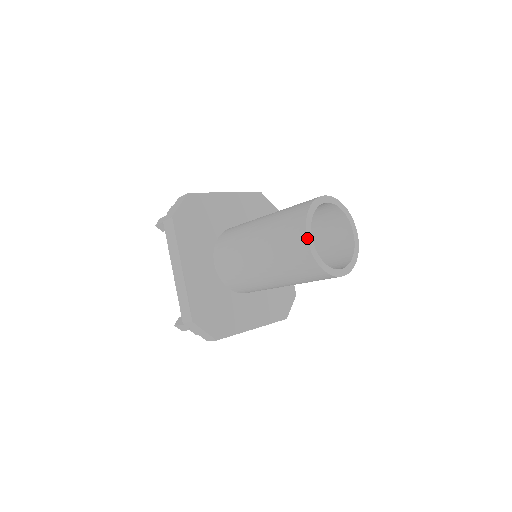
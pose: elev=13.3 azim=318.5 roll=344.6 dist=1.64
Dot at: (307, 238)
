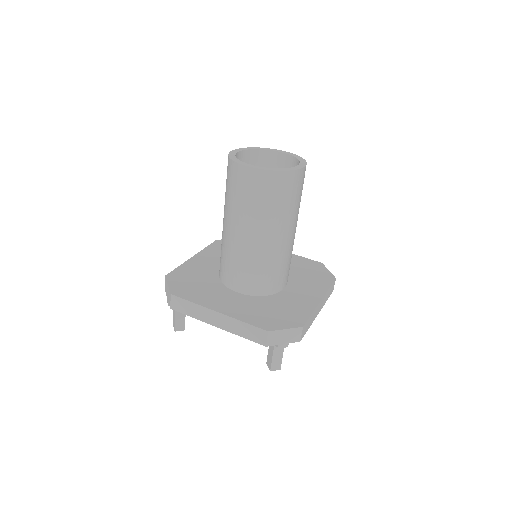
Dot at: (234, 150)
